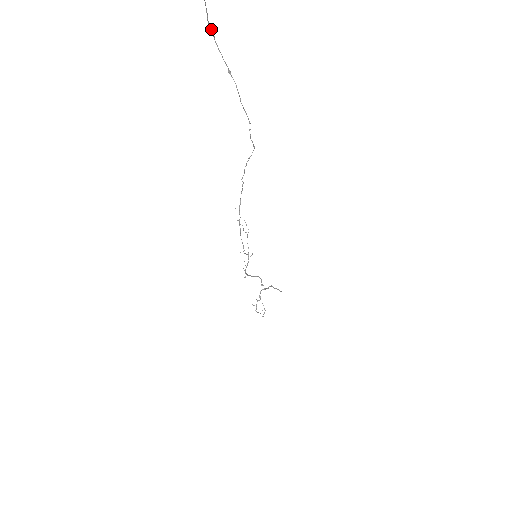
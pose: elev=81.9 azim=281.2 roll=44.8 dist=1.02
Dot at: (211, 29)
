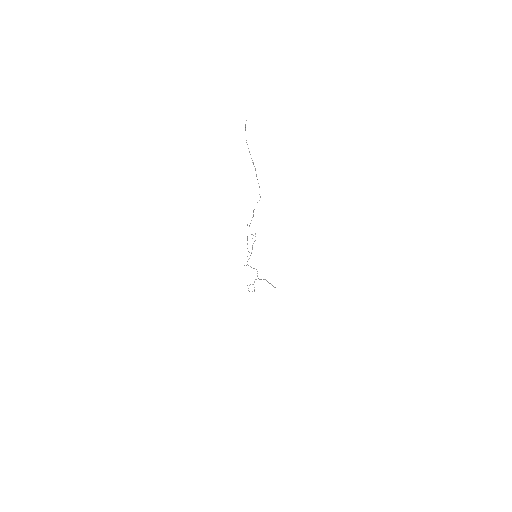
Dot at: occluded
